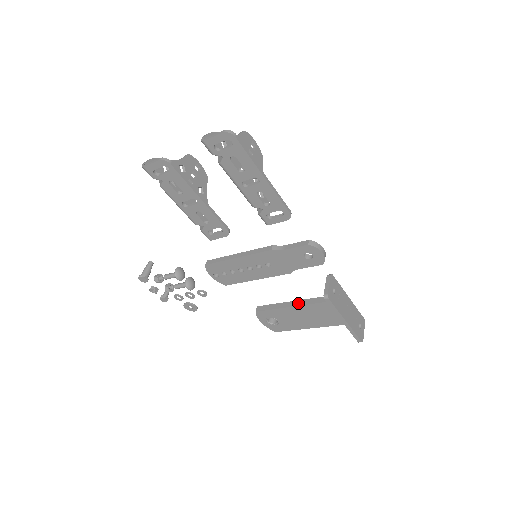
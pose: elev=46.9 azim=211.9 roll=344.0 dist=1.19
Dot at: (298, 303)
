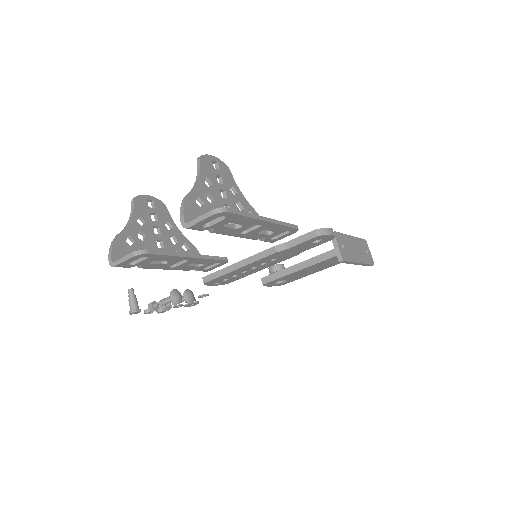
Dot at: (305, 264)
